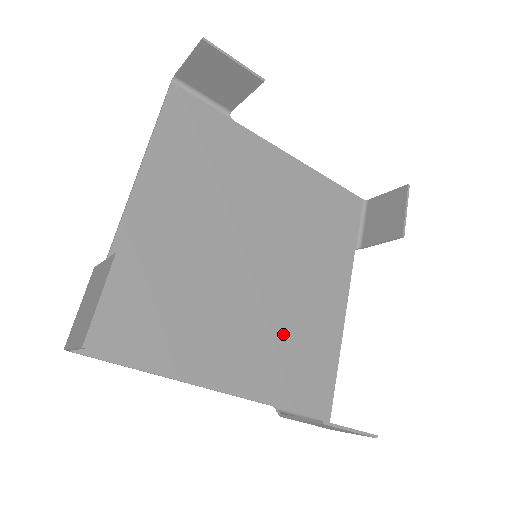
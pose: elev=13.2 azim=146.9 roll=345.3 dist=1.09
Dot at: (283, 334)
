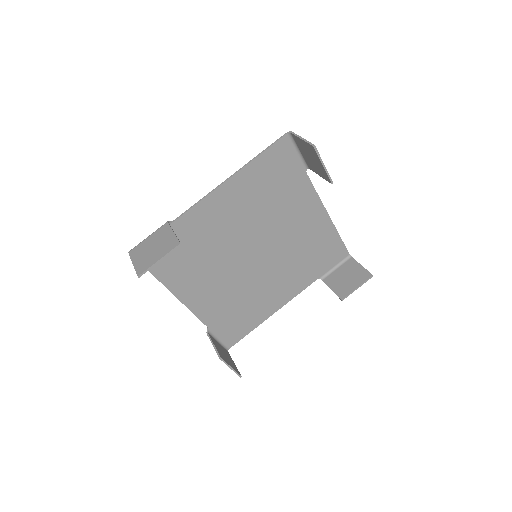
Dot at: (239, 299)
